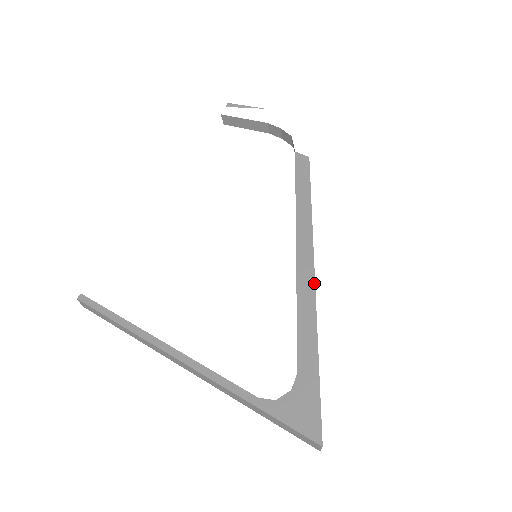
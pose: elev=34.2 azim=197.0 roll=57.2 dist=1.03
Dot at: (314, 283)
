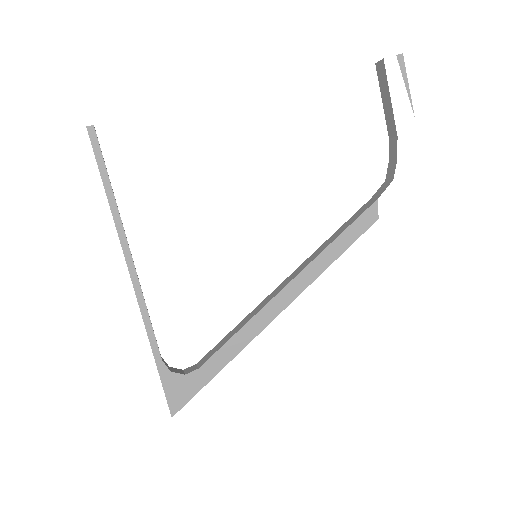
Dot at: (266, 326)
